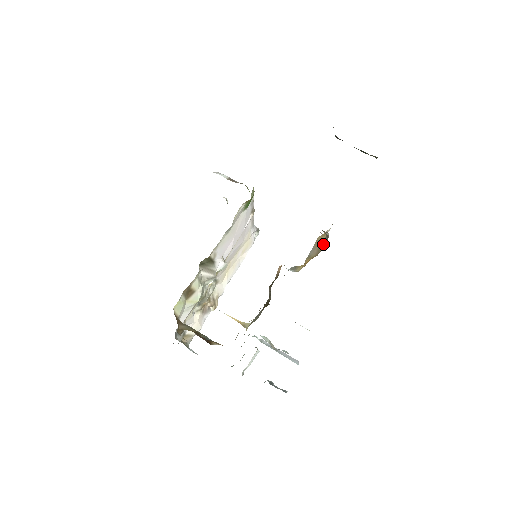
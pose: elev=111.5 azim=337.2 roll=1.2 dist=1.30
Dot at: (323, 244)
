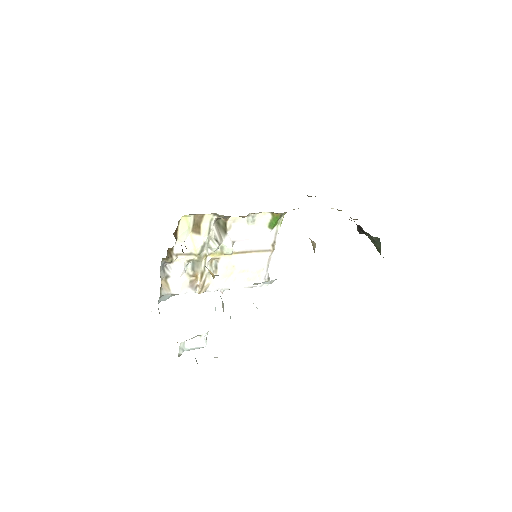
Dot at: occluded
